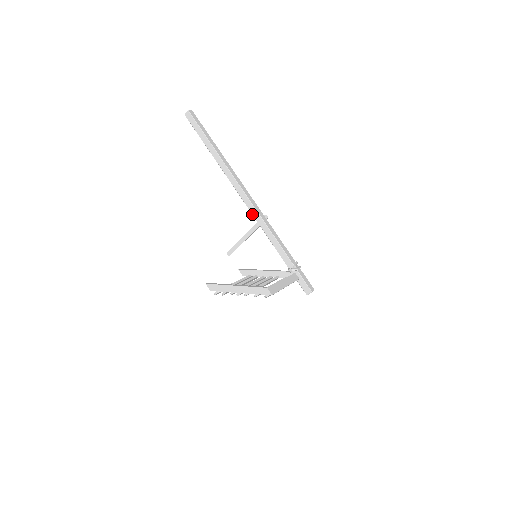
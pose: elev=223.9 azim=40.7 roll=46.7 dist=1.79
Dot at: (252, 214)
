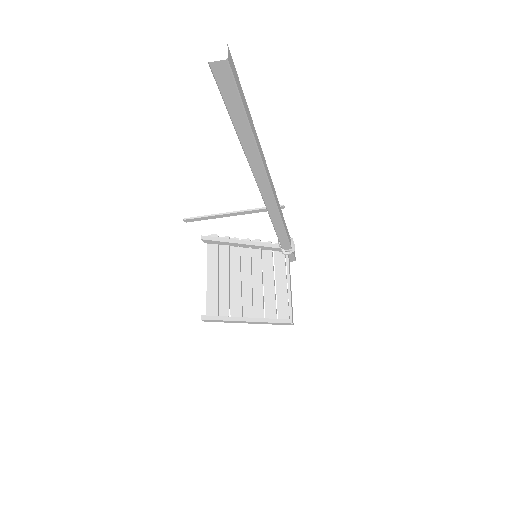
Dot at: (269, 214)
